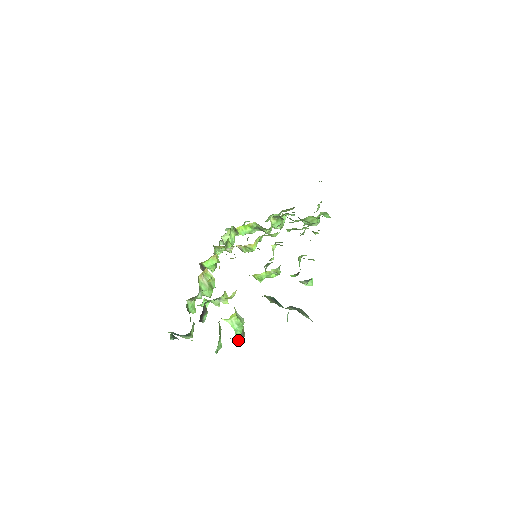
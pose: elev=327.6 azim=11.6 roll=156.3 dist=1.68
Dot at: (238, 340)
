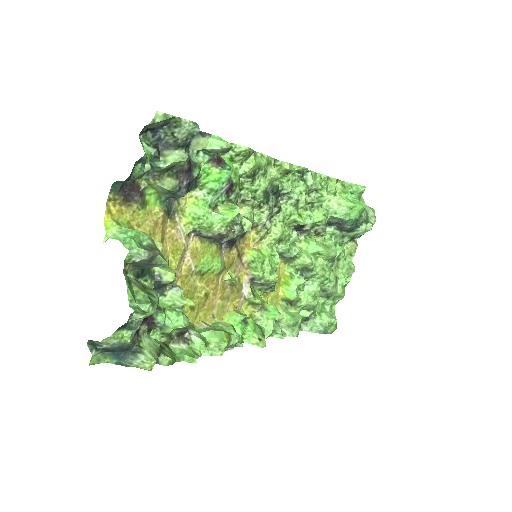
Dot at: (136, 253)
